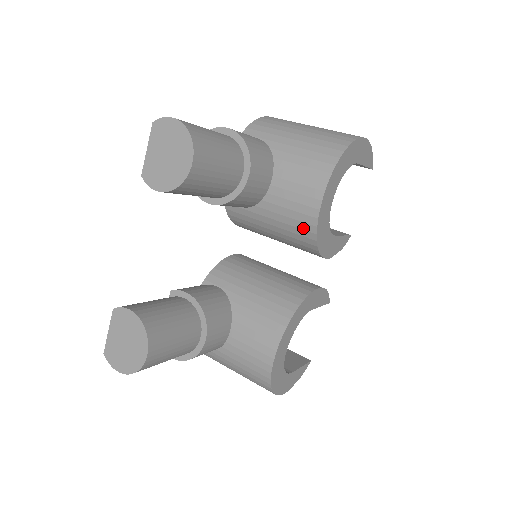
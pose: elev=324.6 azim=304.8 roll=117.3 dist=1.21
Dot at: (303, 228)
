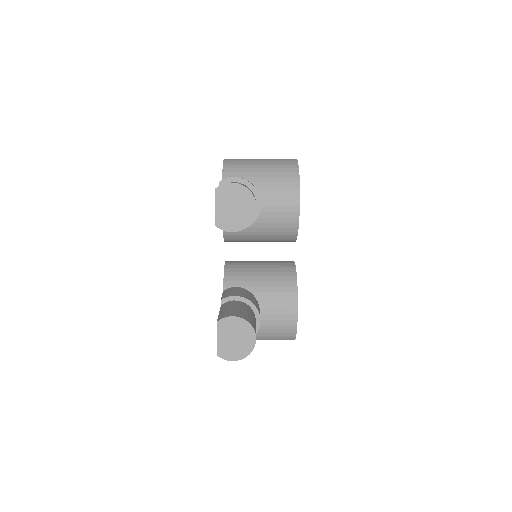
Dot at: (289, 227)
